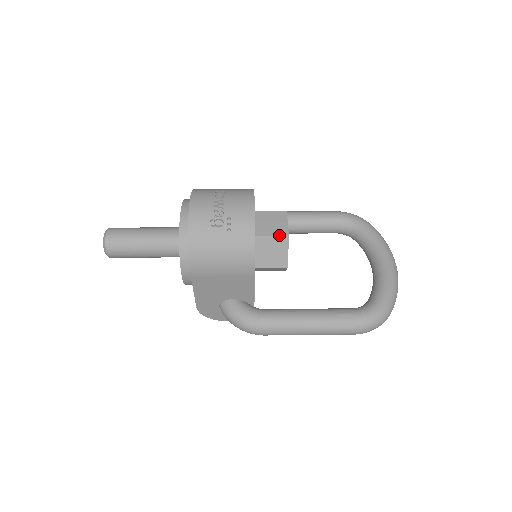
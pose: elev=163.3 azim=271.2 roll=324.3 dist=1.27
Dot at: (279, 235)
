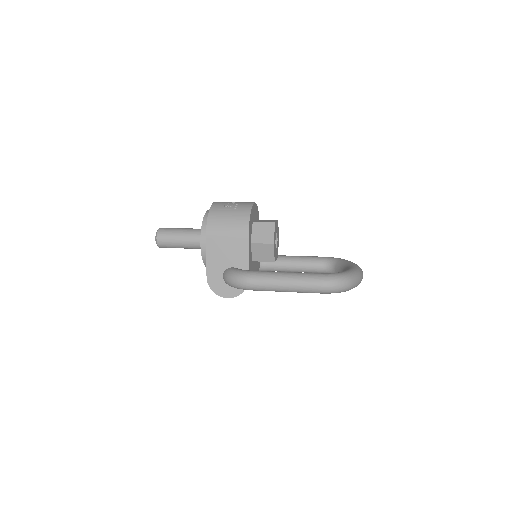
Dot at: (269, 222)
